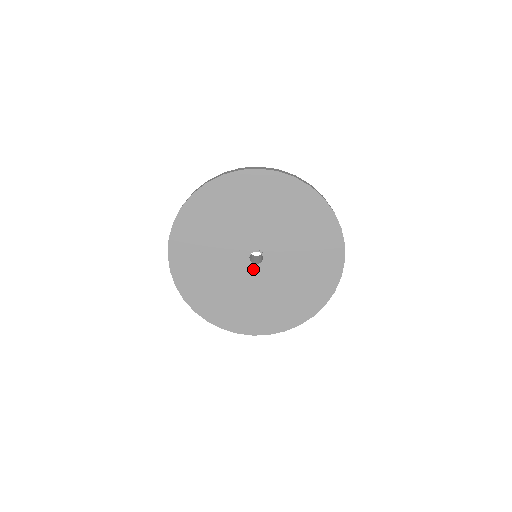
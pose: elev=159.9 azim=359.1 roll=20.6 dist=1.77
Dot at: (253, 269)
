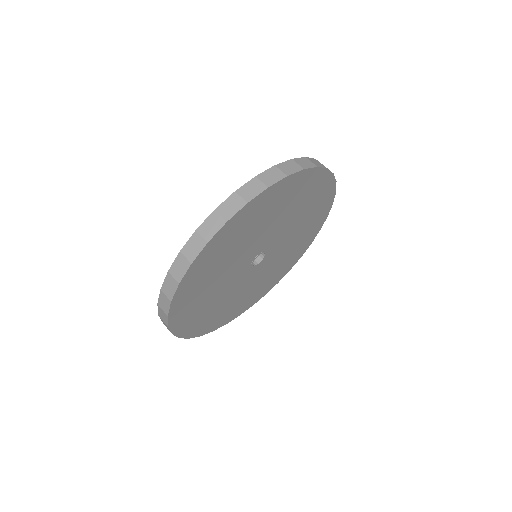
Dot at: (251, 270)
